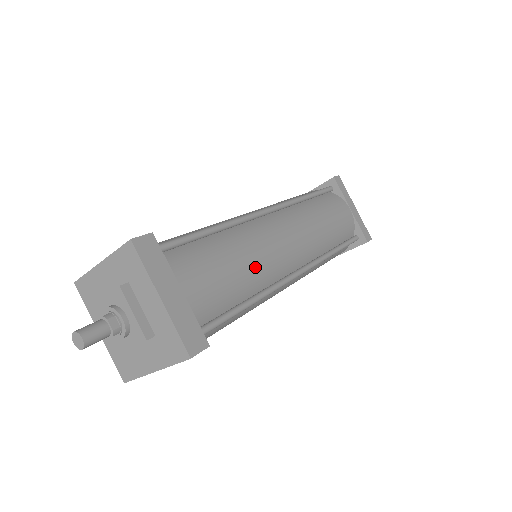
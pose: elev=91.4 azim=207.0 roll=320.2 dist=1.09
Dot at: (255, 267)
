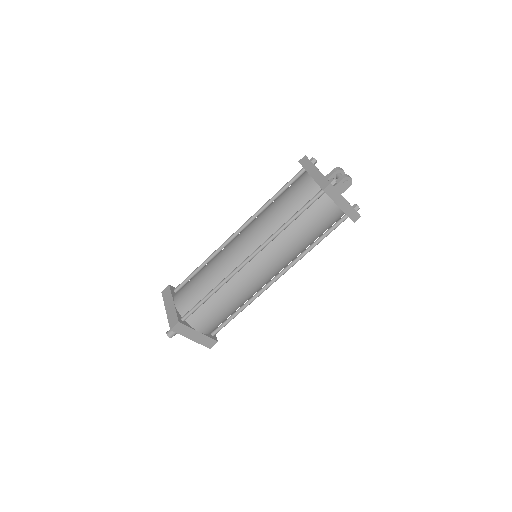
Dot at: (241, 300)
